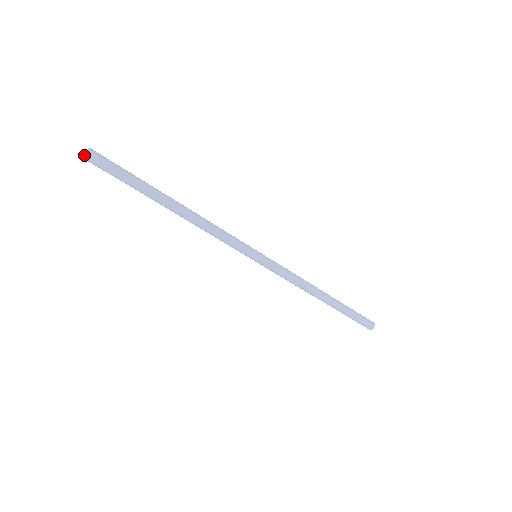
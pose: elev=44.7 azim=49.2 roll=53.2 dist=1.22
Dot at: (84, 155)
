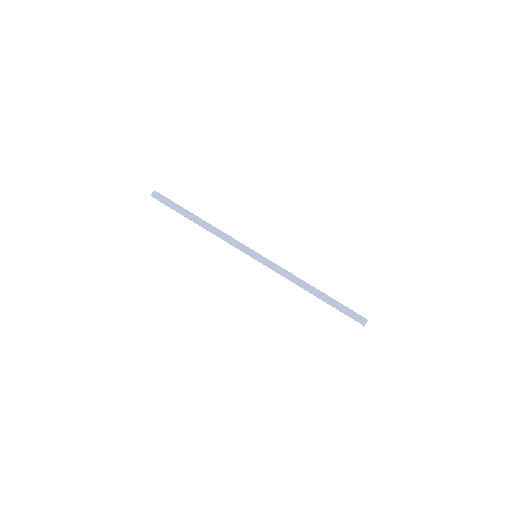
Dot at: (152, 195)
